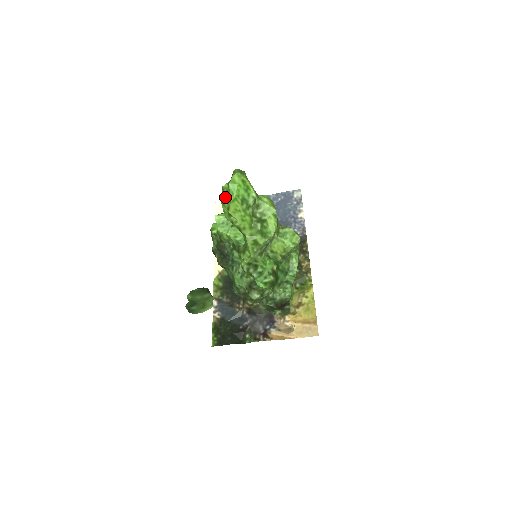
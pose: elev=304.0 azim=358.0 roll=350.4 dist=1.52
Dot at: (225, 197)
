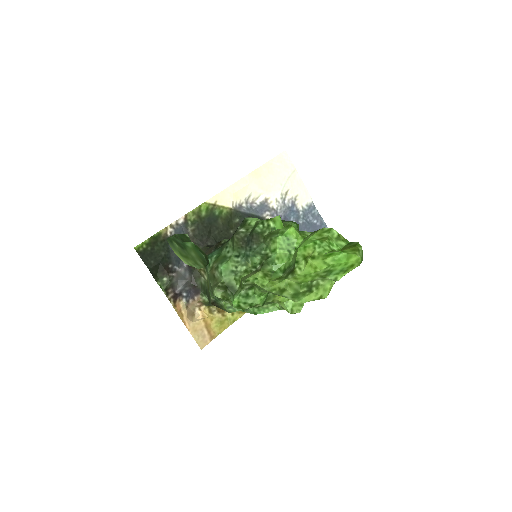
Dot at: (324, 245)
